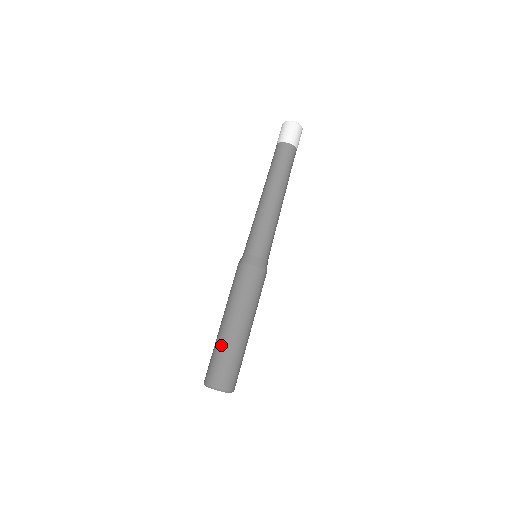
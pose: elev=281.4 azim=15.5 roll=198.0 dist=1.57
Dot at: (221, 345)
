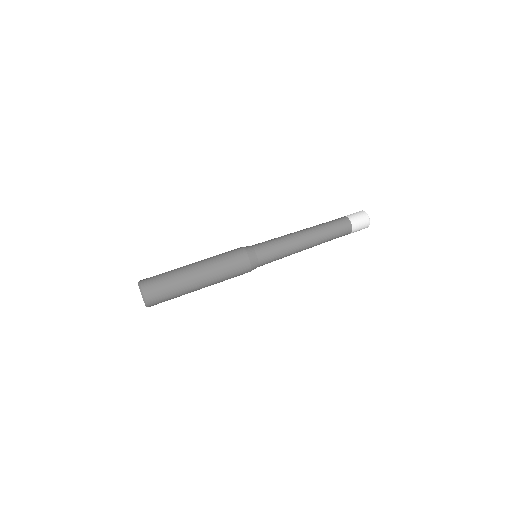
Dot at: (174, 271)
